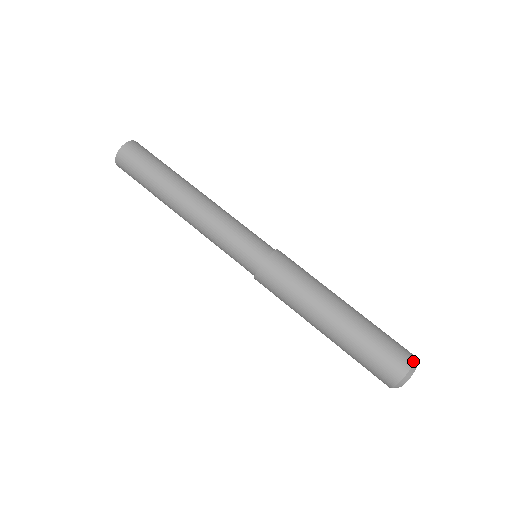
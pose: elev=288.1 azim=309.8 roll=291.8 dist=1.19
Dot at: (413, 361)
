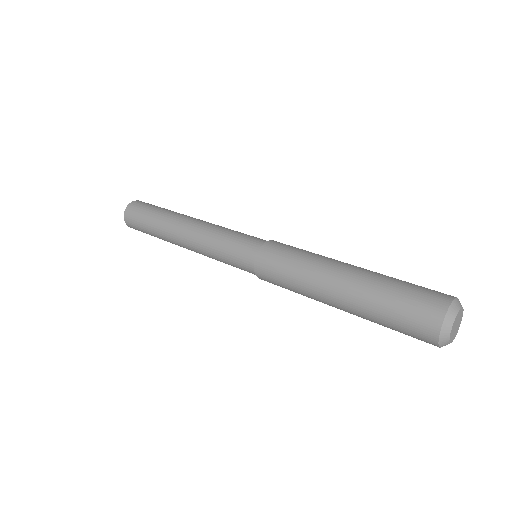
Dot at: (455, 297)
